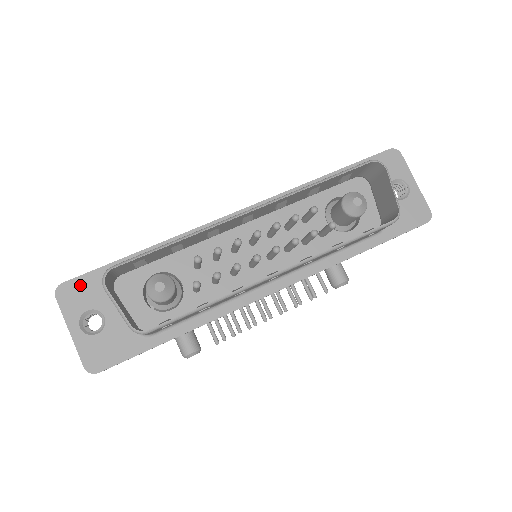
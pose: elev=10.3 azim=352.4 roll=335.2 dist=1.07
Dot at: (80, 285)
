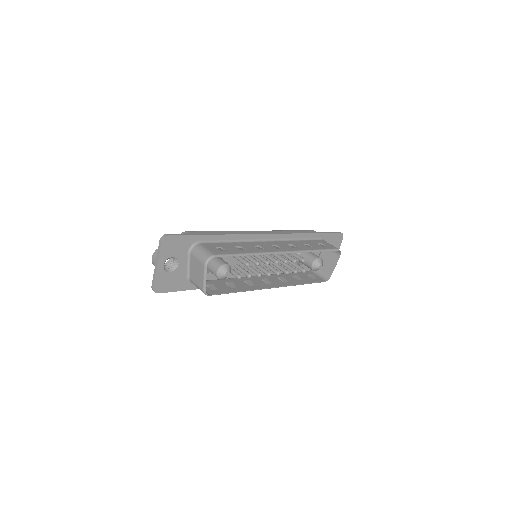
Dot at: (177, 241)
